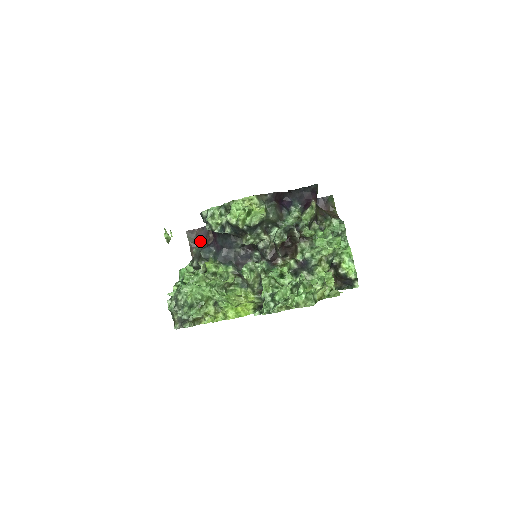
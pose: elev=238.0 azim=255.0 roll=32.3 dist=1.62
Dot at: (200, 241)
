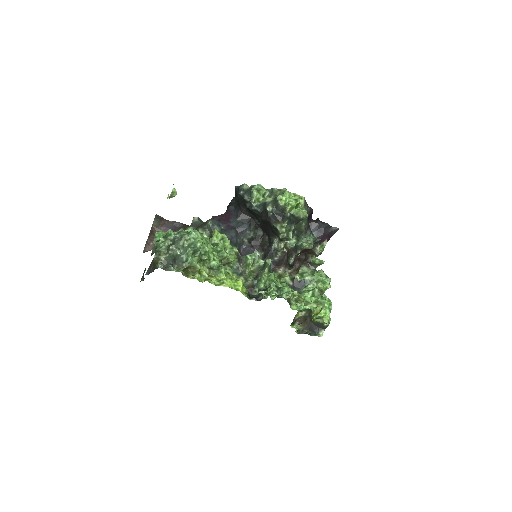
Dot at: (164, 231)
